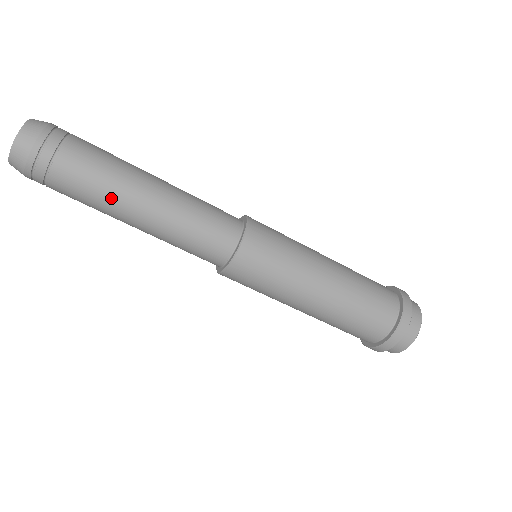
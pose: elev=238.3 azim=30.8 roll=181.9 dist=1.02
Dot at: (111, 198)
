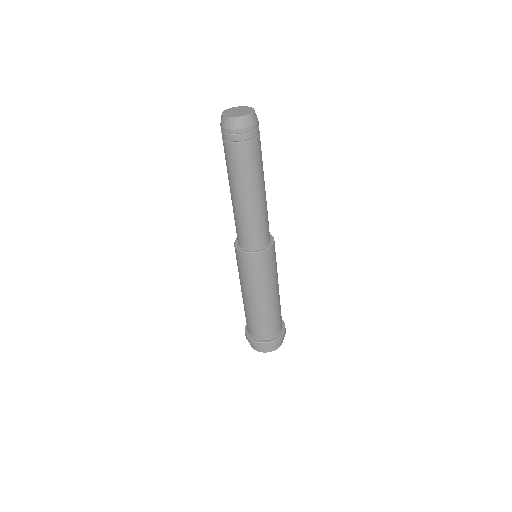
Dot at: (246, 179)
